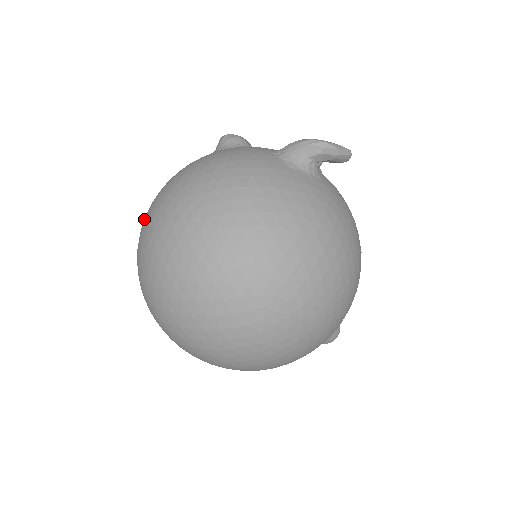
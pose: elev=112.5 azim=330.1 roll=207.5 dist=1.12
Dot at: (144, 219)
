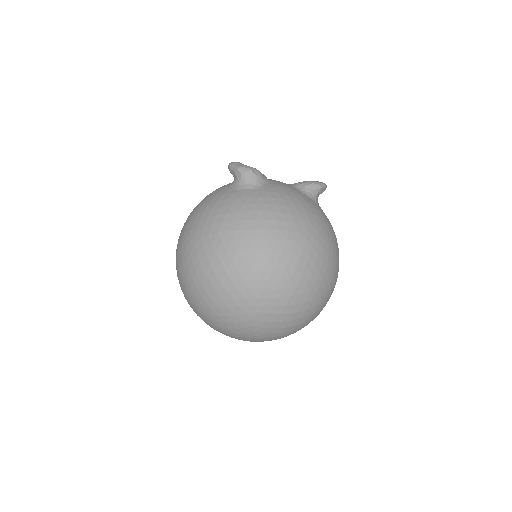
Dot at: (236, 255)
